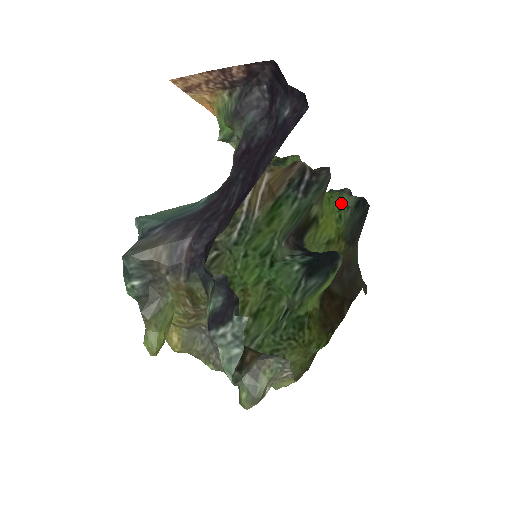
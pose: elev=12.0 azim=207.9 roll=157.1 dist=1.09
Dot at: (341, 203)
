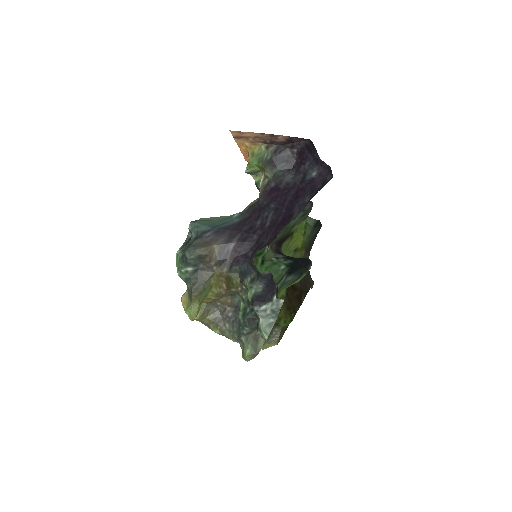
Dot at: (307, 223)
